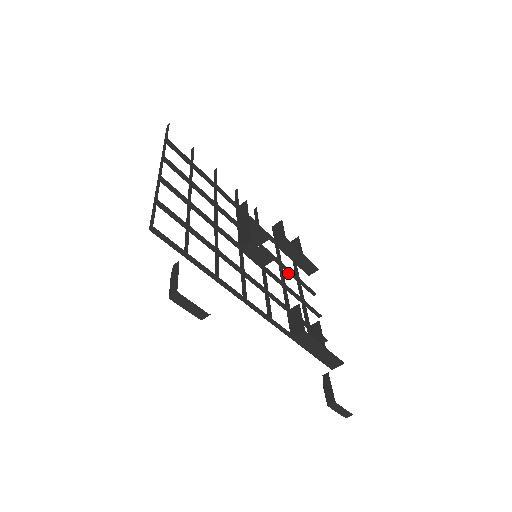
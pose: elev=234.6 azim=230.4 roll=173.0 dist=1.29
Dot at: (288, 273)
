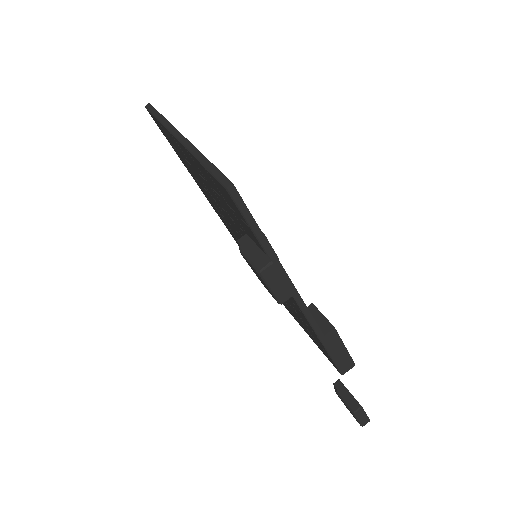
Dot at: occluded
